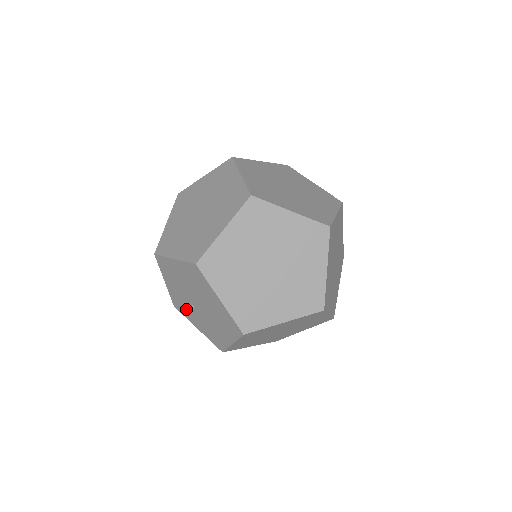
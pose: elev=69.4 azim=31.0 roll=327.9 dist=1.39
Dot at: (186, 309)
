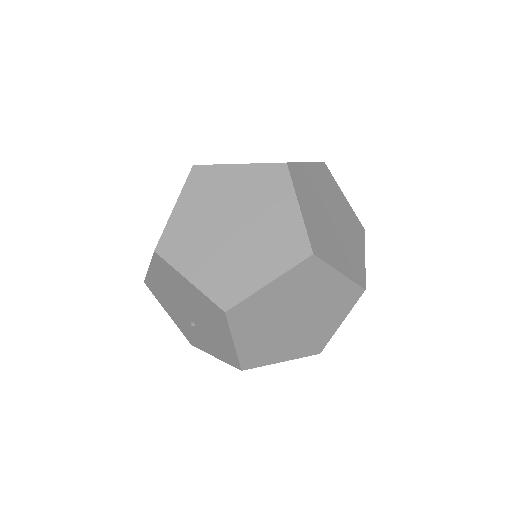
Dot at: (194, 336)
